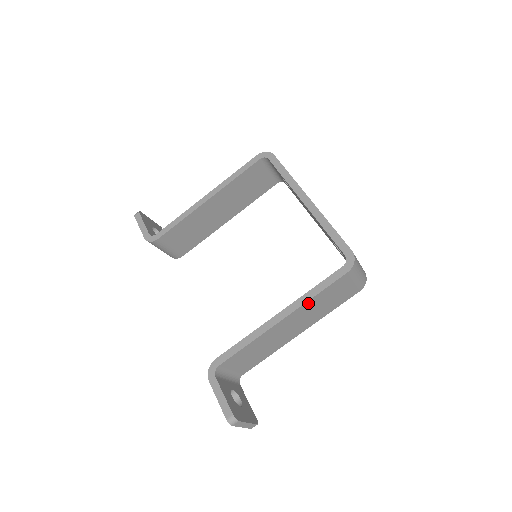
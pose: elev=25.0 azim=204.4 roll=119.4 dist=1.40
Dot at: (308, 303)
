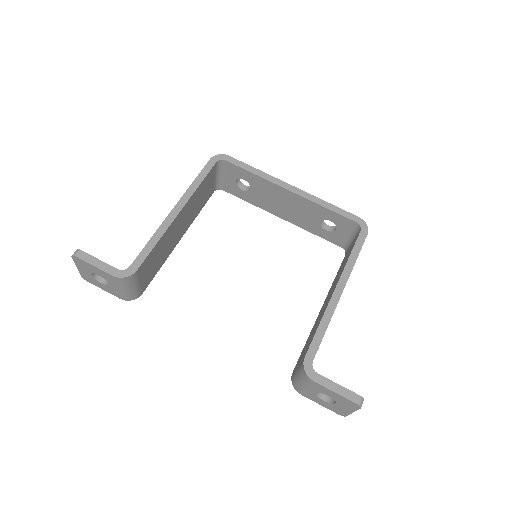
Dot at: (351, 271)
